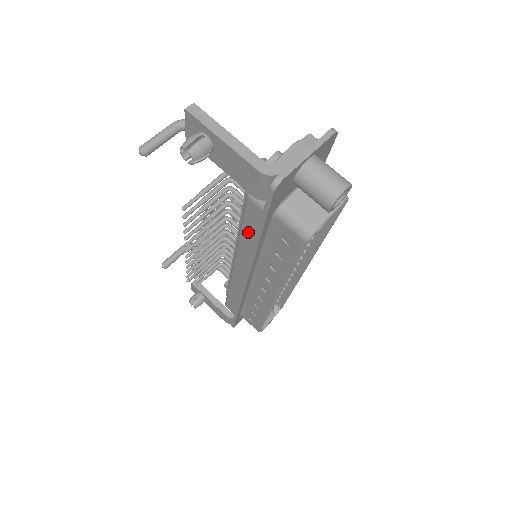
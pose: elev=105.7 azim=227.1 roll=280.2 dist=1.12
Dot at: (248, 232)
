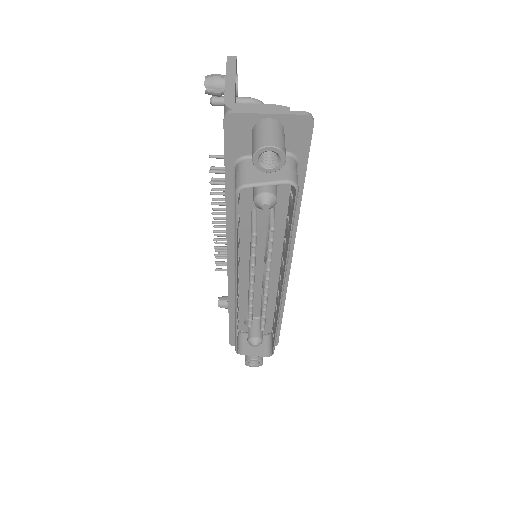
Dot at: occluded
